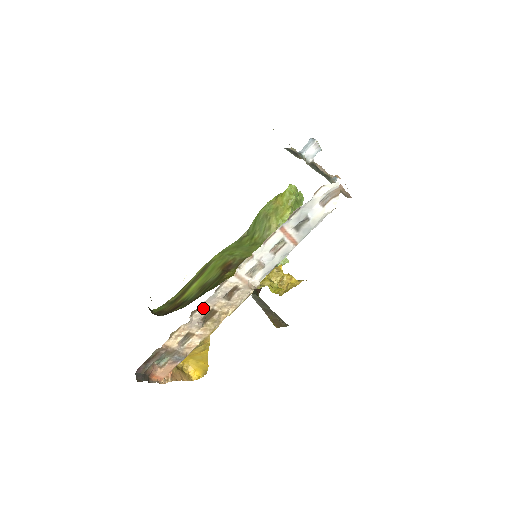
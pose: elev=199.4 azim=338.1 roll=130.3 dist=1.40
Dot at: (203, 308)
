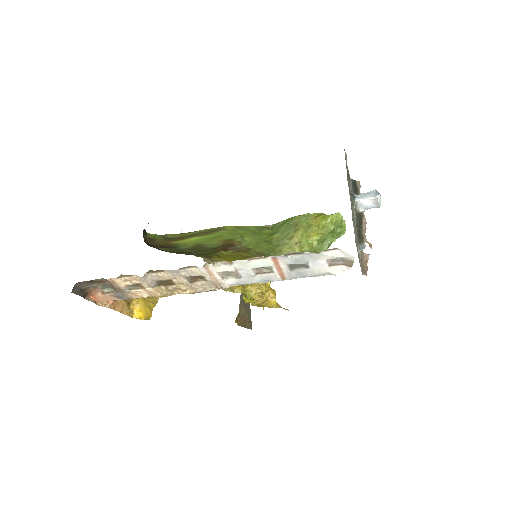
Dot at: (162, 274)
